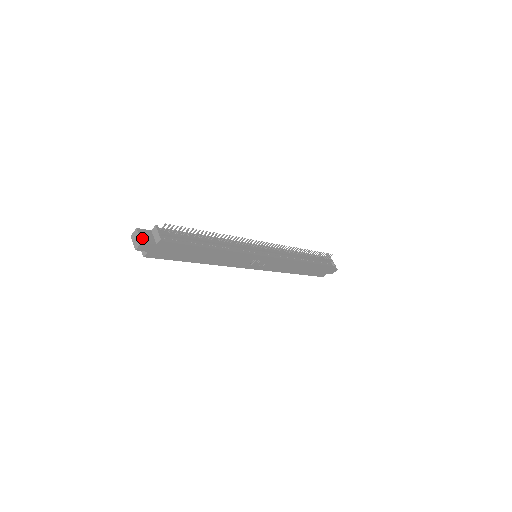
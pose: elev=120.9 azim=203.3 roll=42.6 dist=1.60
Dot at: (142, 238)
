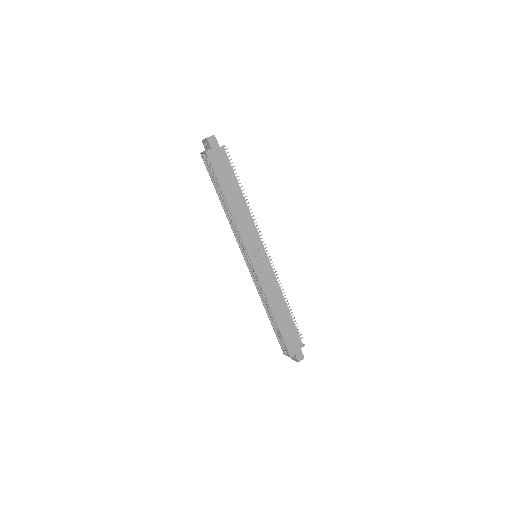
Dot at: (214, 137)
